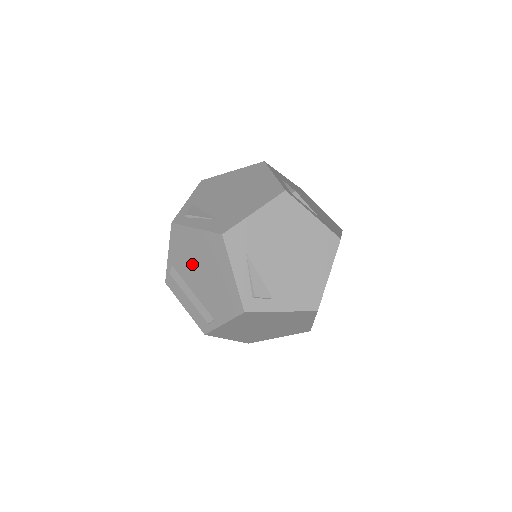
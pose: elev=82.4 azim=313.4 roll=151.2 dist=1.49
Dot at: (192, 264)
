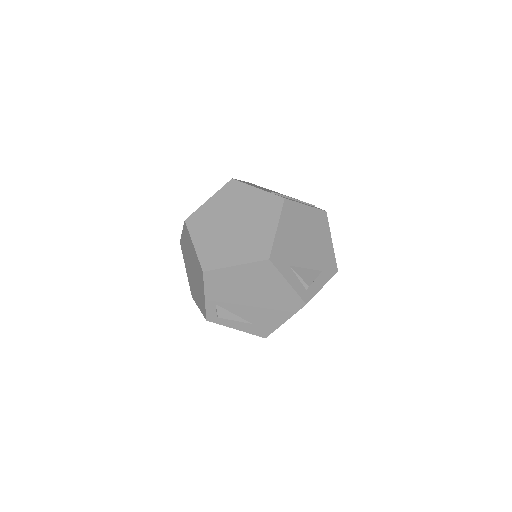
Dot at: occluded
